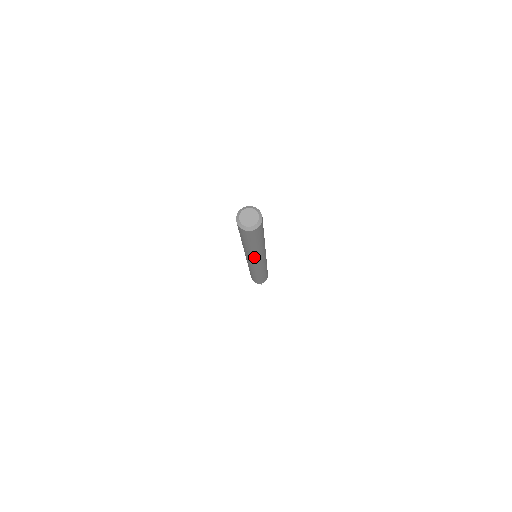
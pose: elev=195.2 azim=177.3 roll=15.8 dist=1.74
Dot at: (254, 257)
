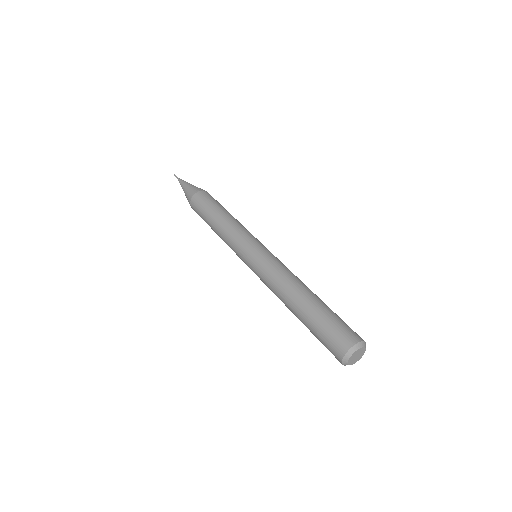
Dot at: occluded
